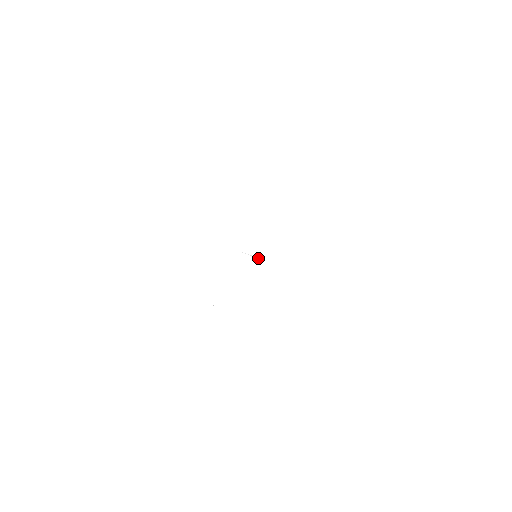
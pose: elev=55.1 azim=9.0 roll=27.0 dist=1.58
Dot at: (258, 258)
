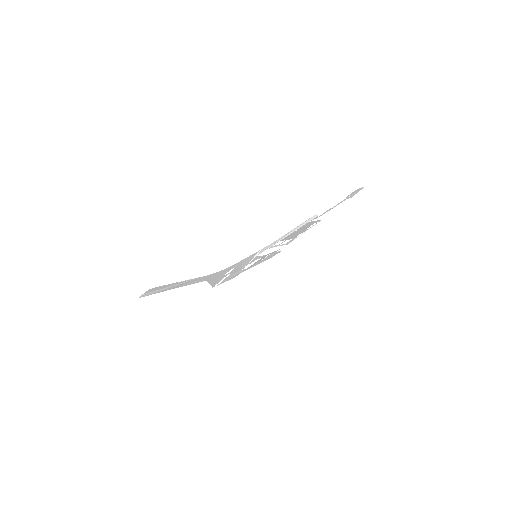
Dot at: (257, 255)
